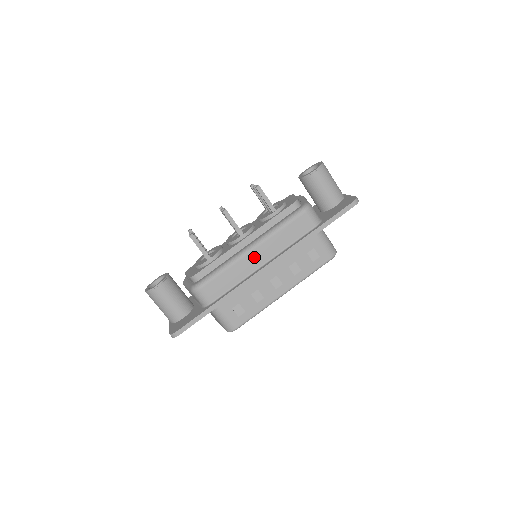
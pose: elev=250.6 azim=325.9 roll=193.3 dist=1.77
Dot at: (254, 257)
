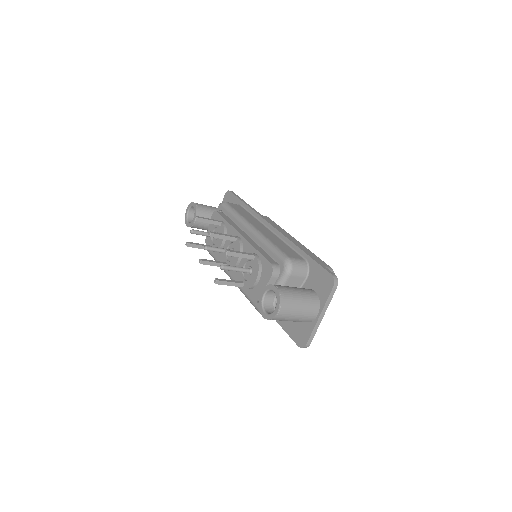
Dot at: occluded
